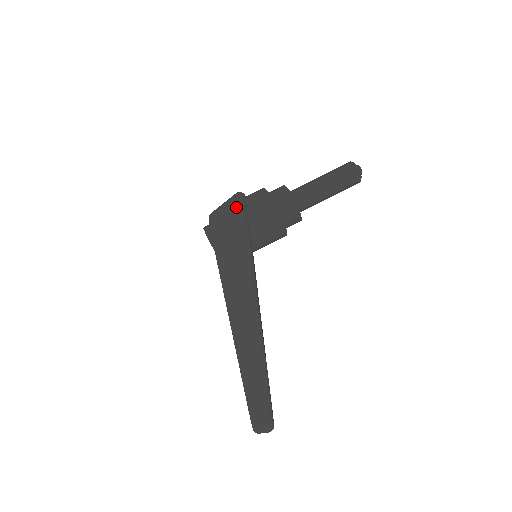
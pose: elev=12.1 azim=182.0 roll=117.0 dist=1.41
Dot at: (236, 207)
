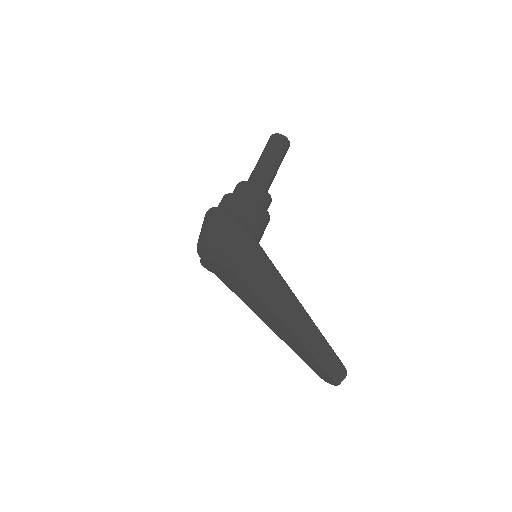
Dot at: (235, 224)
